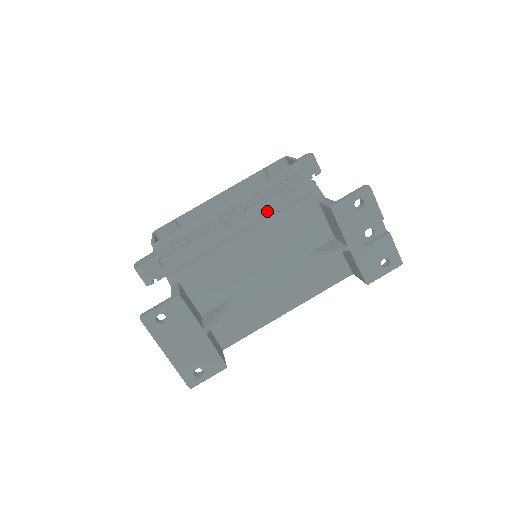
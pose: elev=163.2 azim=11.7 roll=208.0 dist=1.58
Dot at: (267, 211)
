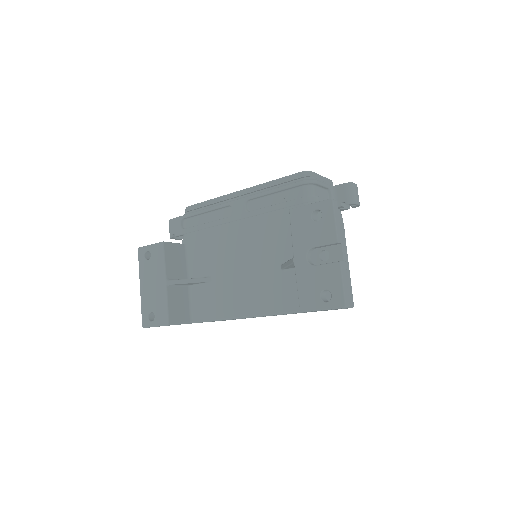
Dot at: (263, 208)
